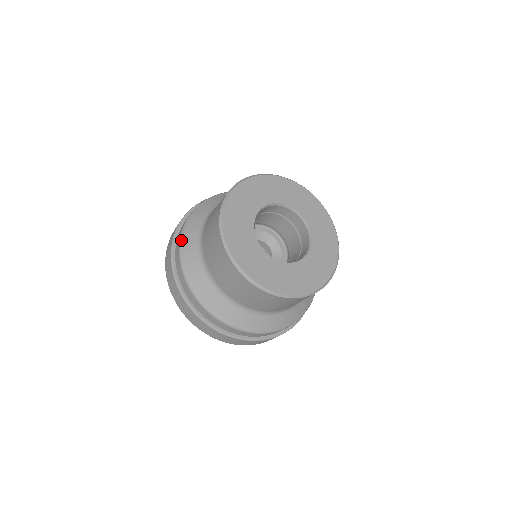
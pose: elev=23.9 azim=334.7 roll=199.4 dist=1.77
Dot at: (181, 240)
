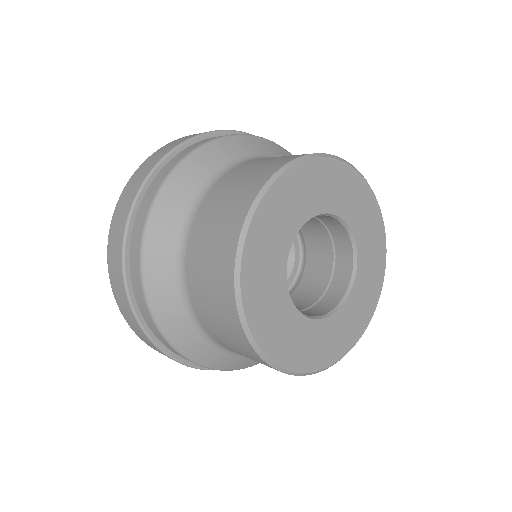
Dot at: (144, 283)
